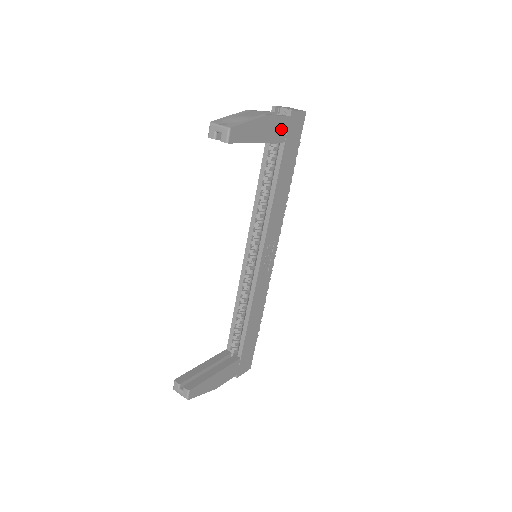
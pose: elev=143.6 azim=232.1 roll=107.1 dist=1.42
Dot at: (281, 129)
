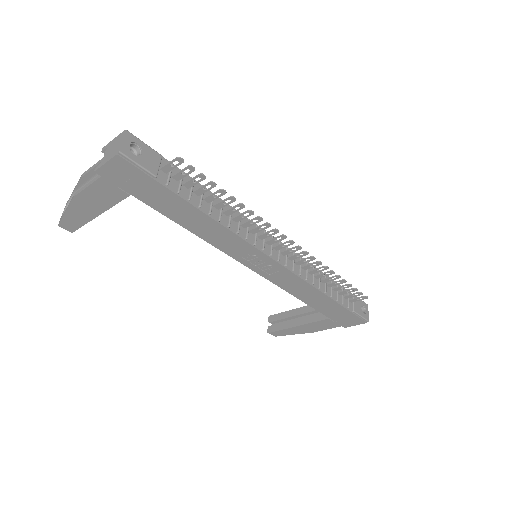
Dot at: (108, 191)
